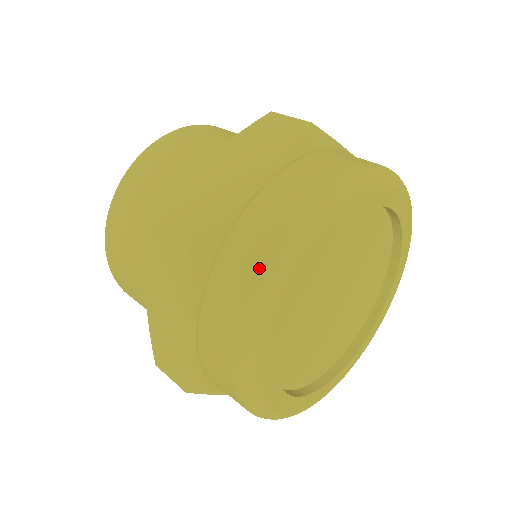
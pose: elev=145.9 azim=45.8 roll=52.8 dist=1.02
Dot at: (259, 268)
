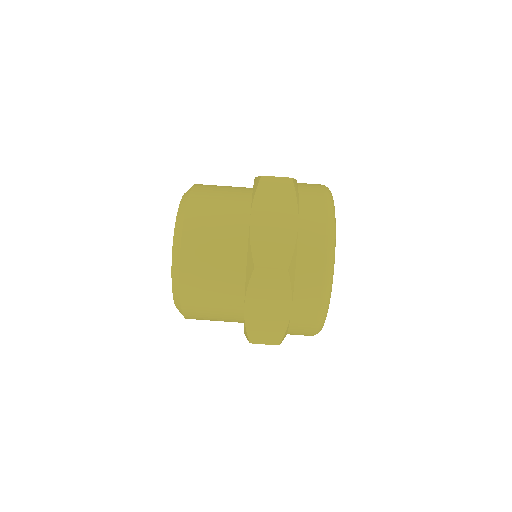
Dot at: (323, 265)
